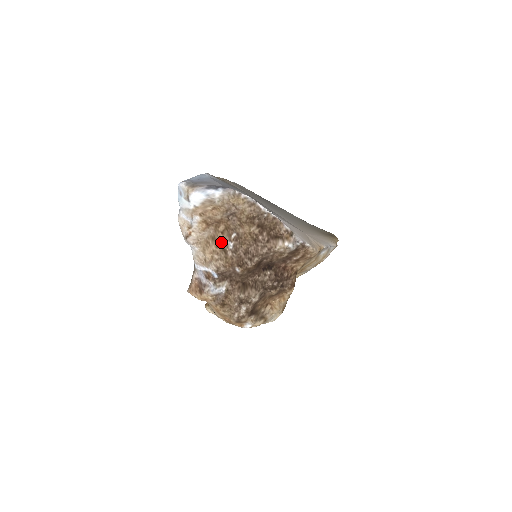
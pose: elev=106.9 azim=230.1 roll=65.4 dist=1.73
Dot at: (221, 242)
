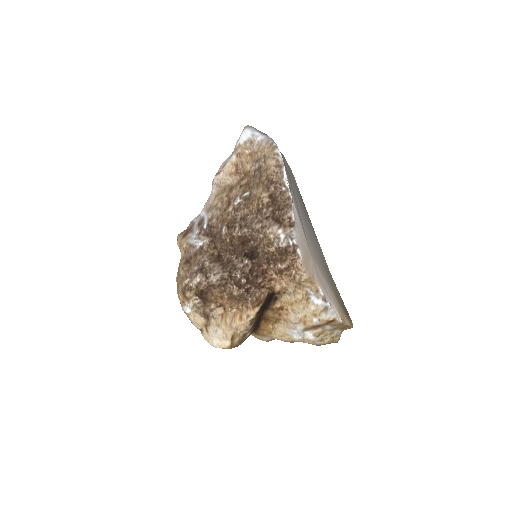
Dot at: (233, 194)
